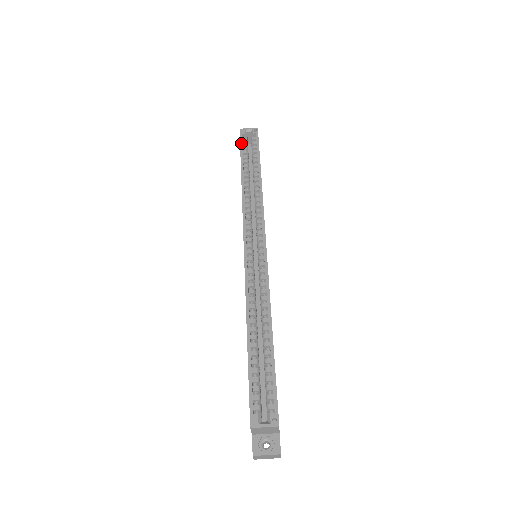
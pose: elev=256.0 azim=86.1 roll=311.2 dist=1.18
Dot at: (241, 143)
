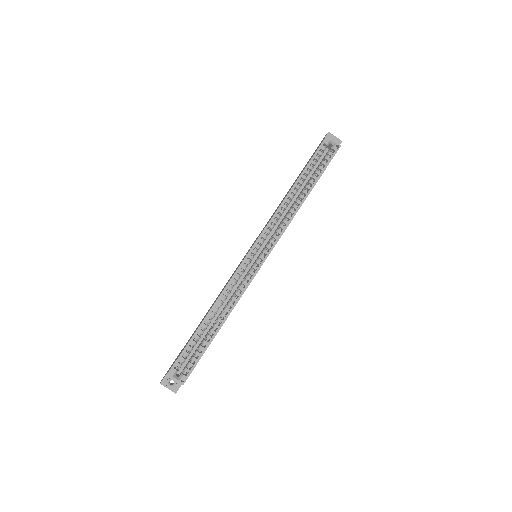
Dot at: (317, 152)
